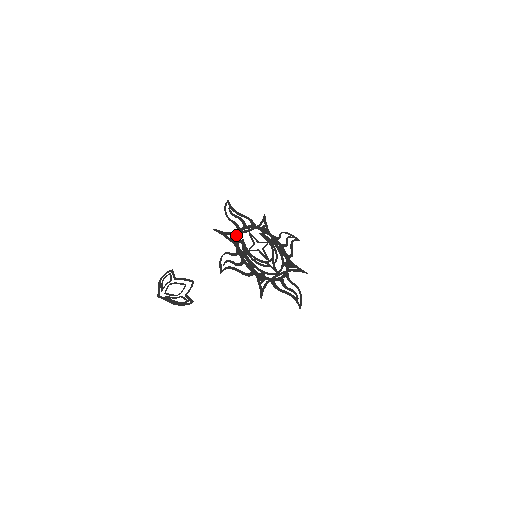
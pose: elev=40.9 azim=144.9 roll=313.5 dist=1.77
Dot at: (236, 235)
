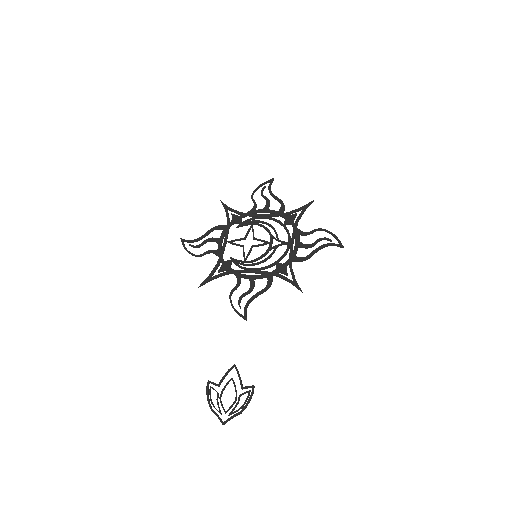
Dot at: occluded
